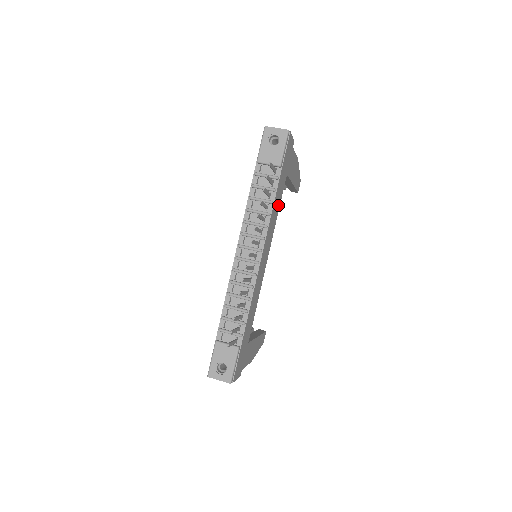
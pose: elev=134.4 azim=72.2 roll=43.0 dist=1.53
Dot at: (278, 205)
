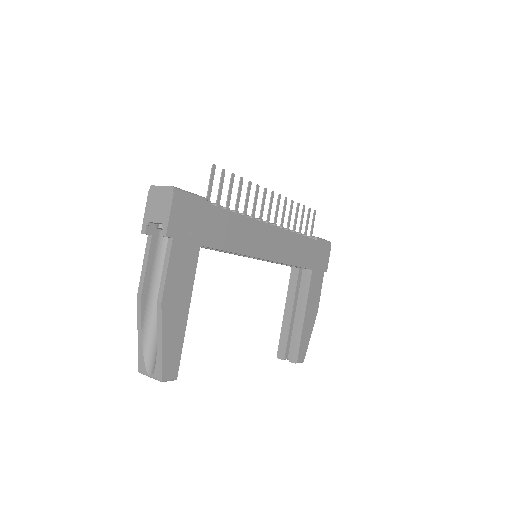
Dot at: (297, 259)
